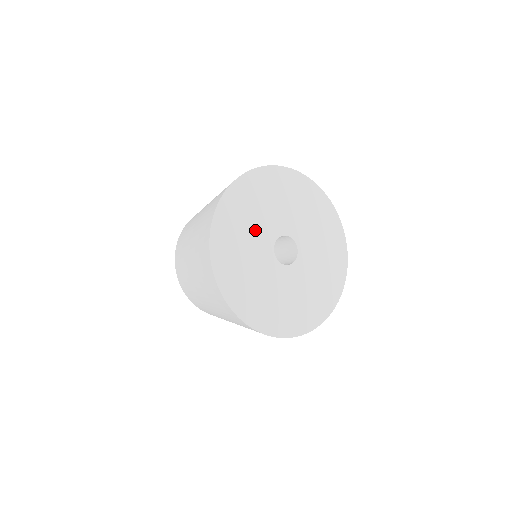
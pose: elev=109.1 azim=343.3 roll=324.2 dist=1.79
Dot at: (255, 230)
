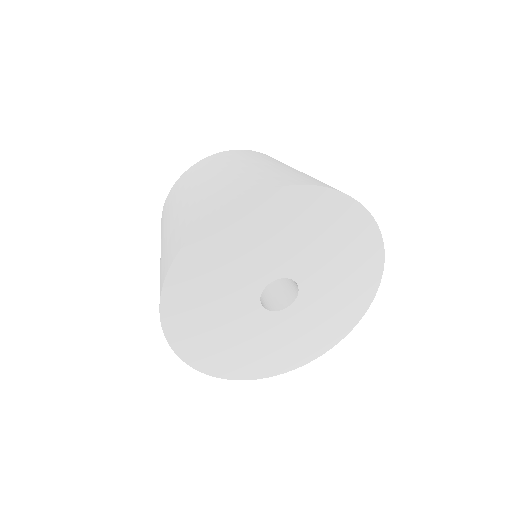
Dot at: (267, 252)
